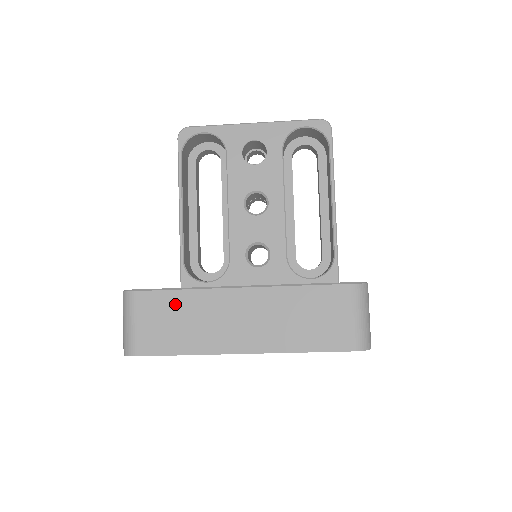
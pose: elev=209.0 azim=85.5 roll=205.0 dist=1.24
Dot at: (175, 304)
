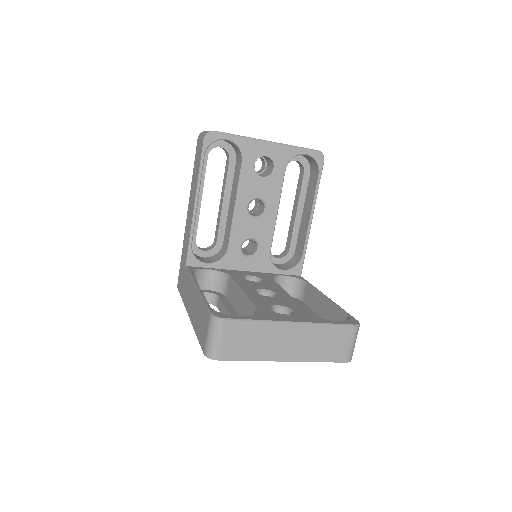
Dot at: (250, 330)
